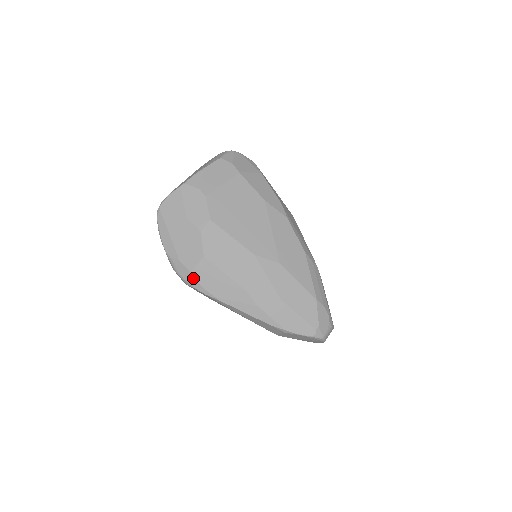
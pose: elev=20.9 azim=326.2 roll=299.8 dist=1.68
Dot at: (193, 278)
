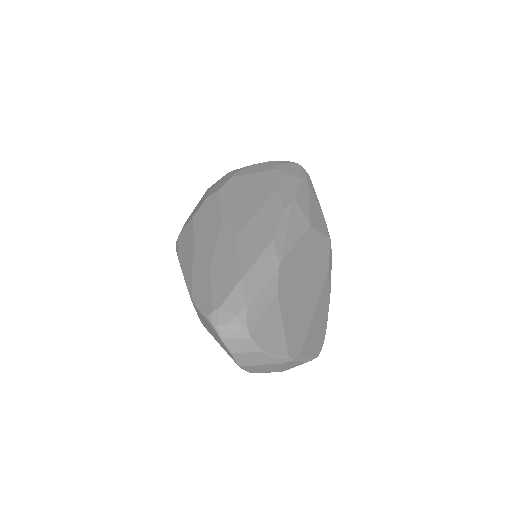
Dot at: (179, 236)
